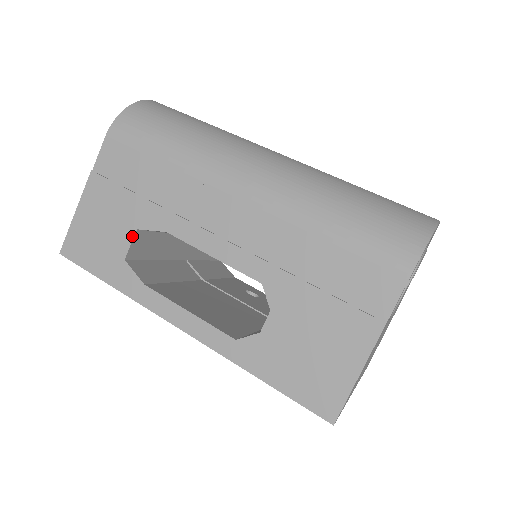
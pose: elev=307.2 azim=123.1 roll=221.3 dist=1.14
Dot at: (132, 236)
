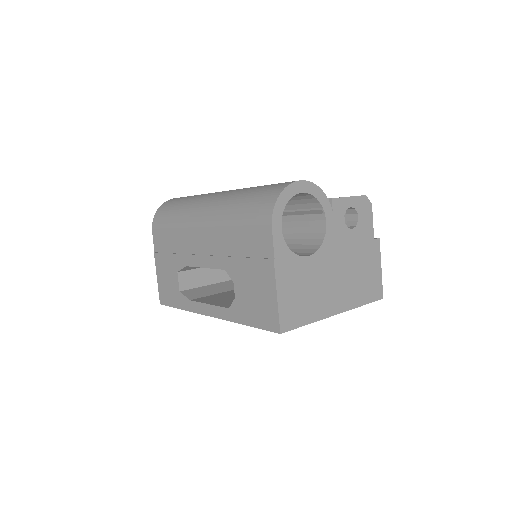
Dot at: (177, 277)
